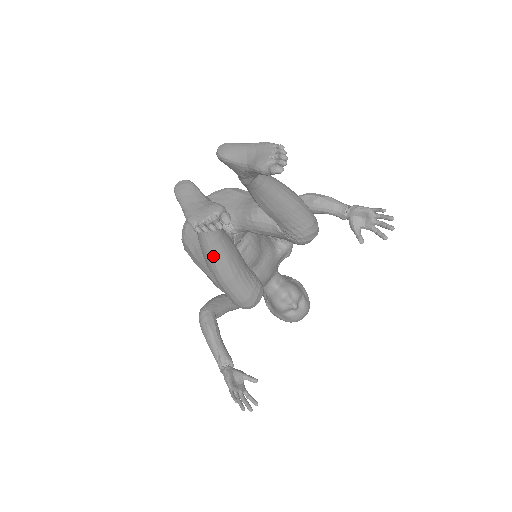
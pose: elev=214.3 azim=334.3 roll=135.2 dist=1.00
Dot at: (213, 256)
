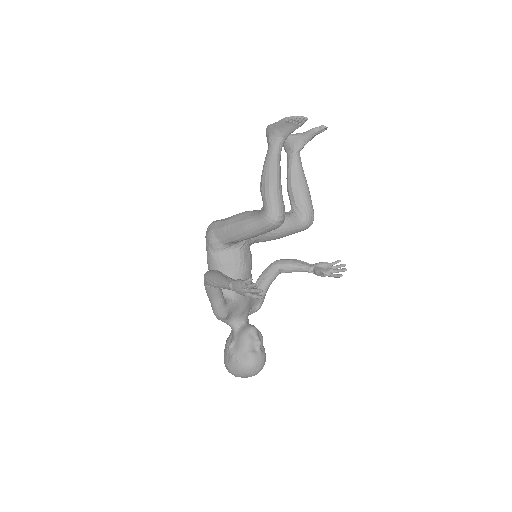
Dot at: (273, 166)
